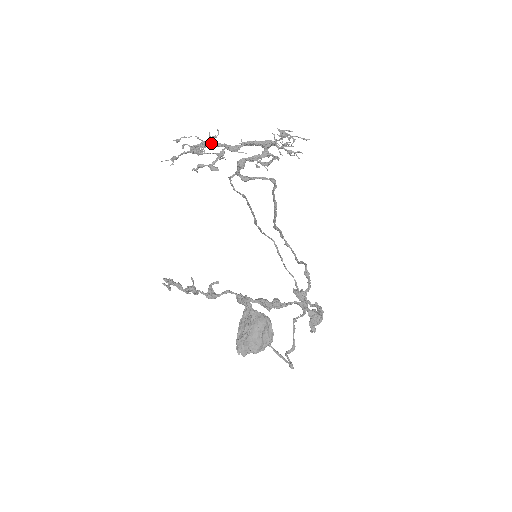
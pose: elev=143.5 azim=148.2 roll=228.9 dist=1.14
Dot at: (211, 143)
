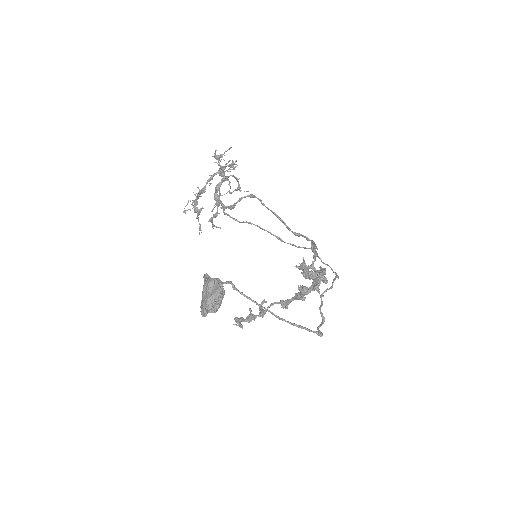
Dot at: (198, 198)
